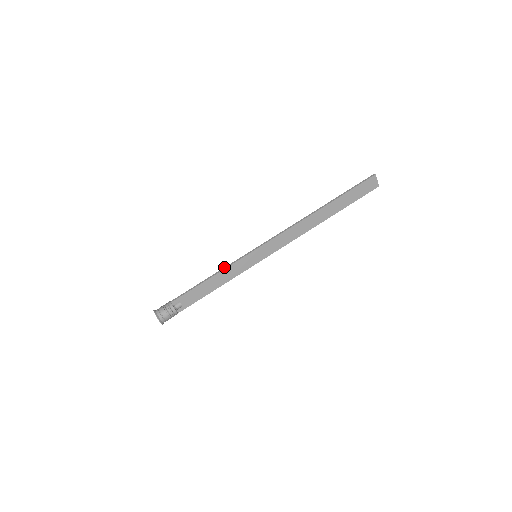
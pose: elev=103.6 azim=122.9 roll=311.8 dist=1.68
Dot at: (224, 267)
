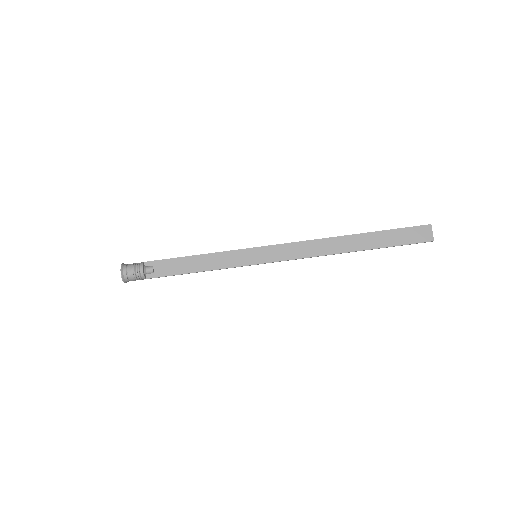
Dot at: (216, 252)
